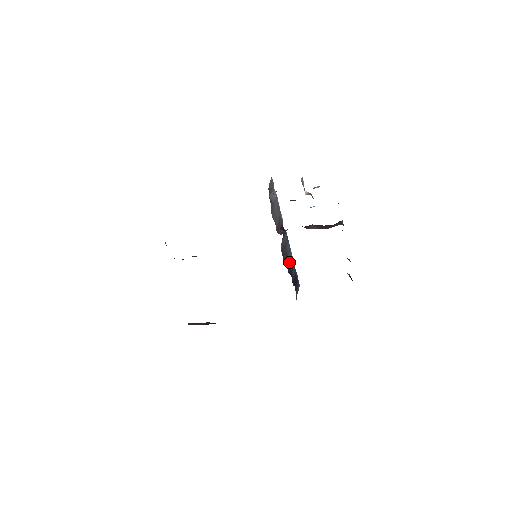
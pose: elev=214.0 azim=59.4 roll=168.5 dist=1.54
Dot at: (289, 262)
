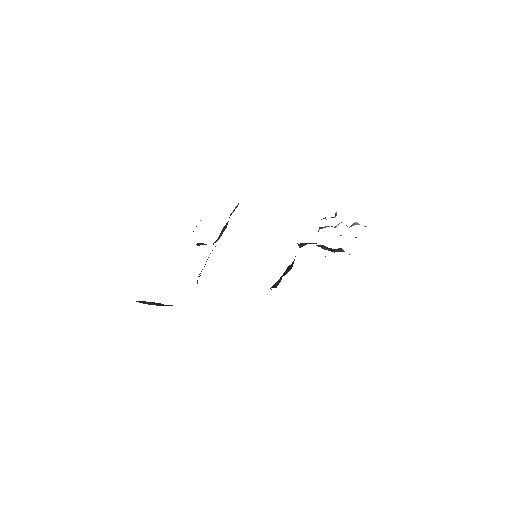
Dot at: occluded
